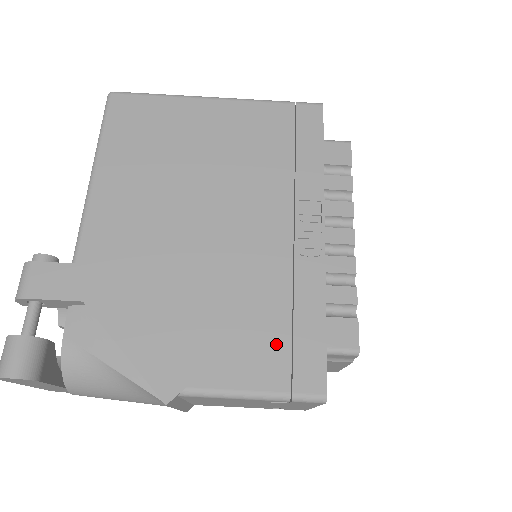
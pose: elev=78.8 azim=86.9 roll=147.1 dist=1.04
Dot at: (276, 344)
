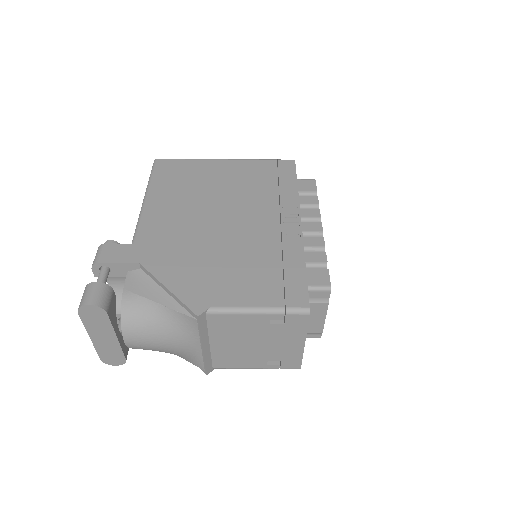
Dot at: (272, 281)
